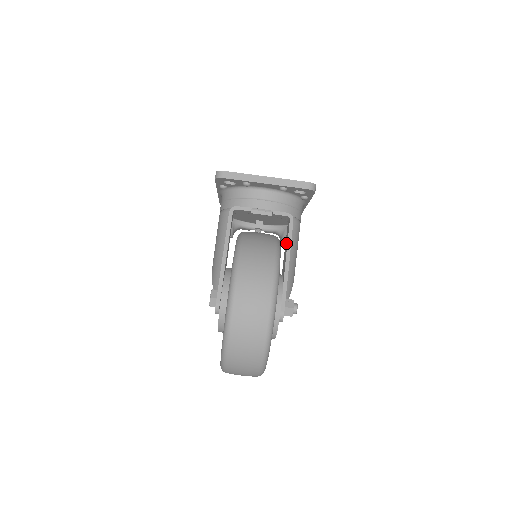
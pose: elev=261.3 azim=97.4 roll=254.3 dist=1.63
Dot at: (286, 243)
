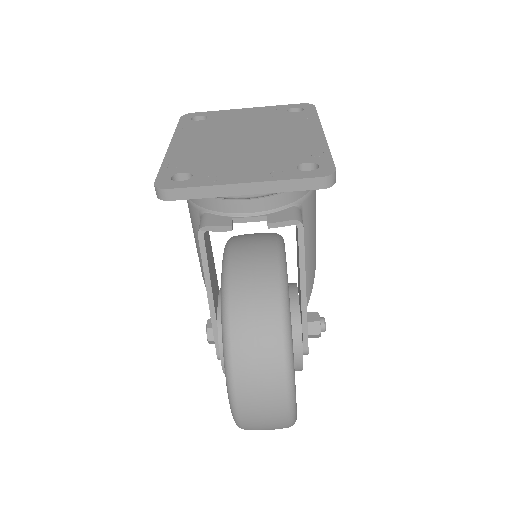
Dot at: occluded
